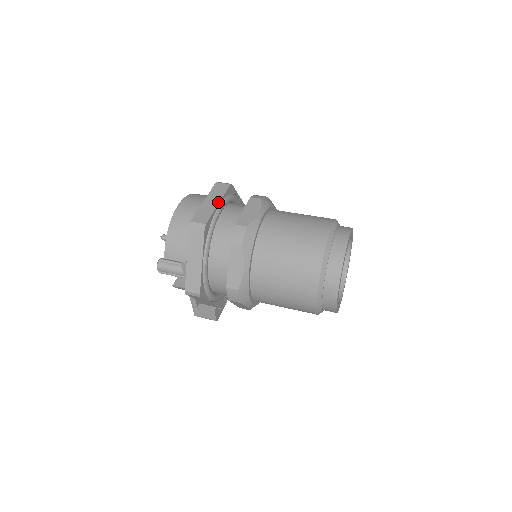
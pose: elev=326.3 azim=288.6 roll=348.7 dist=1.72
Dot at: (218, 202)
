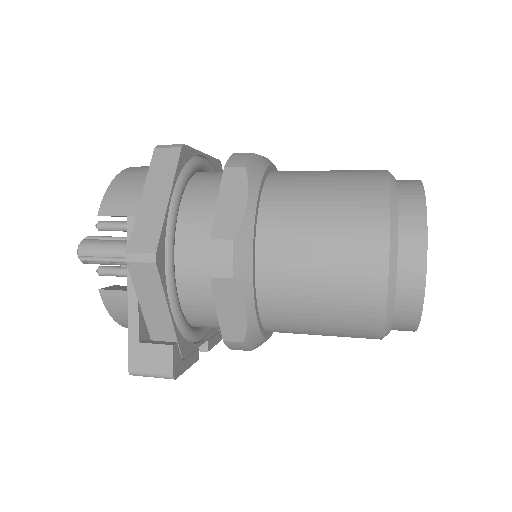
Dot at: (203, 153)
